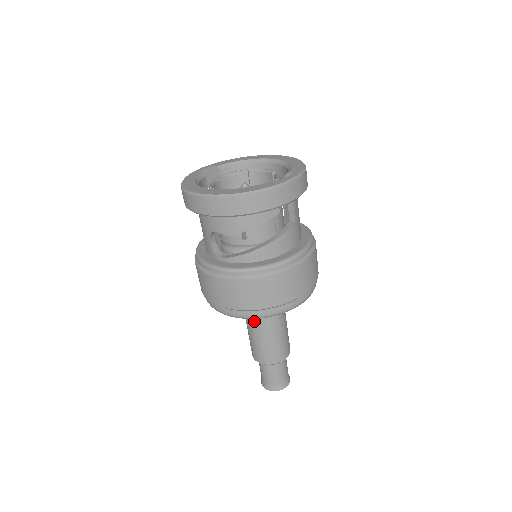
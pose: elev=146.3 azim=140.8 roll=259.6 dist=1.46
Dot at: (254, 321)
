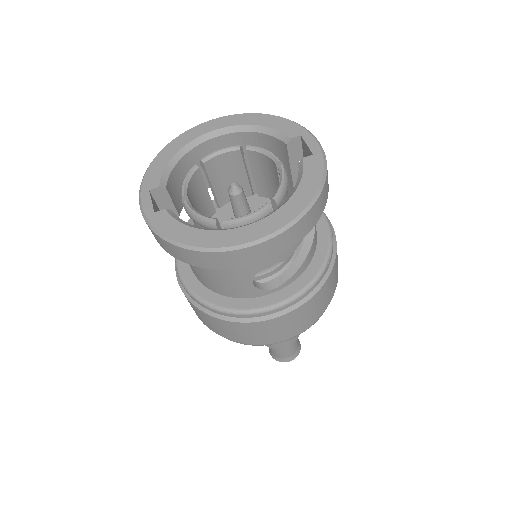
Dot at: occluded
